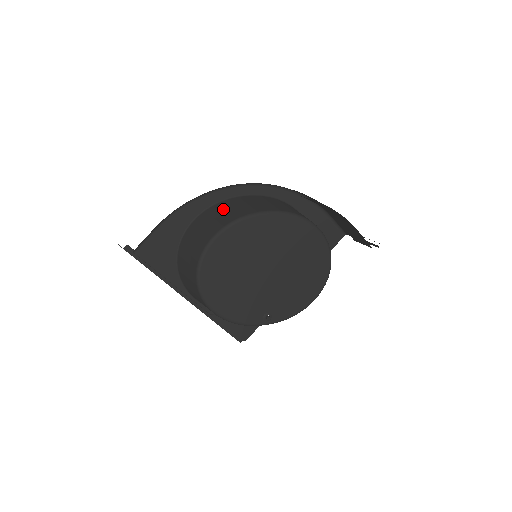
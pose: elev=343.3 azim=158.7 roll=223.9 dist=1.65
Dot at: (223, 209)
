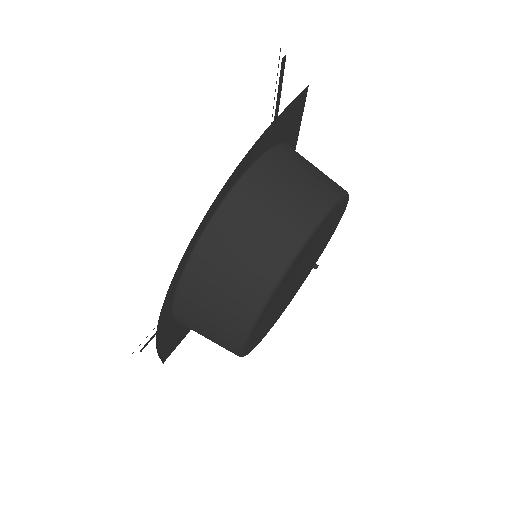
Dot at: (201, 313)
